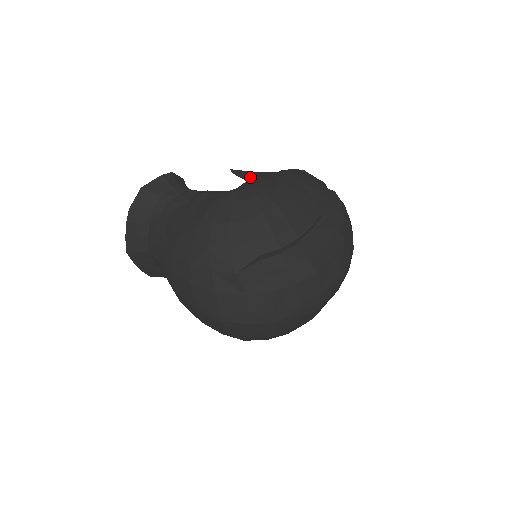
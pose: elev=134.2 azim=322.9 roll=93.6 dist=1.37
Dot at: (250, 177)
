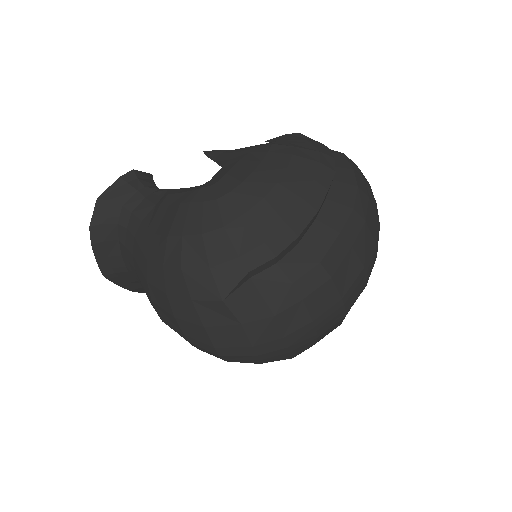
Dot at: (226, 160)
